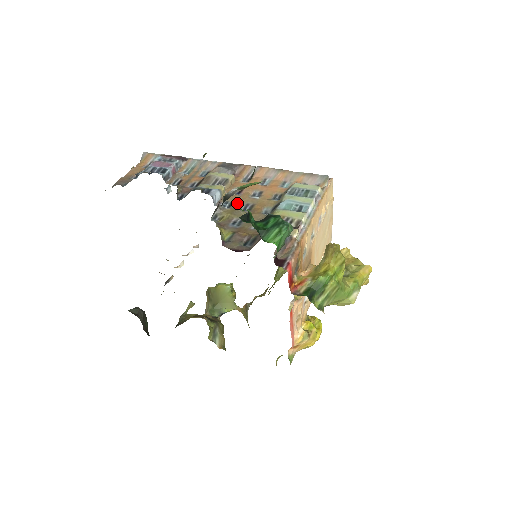
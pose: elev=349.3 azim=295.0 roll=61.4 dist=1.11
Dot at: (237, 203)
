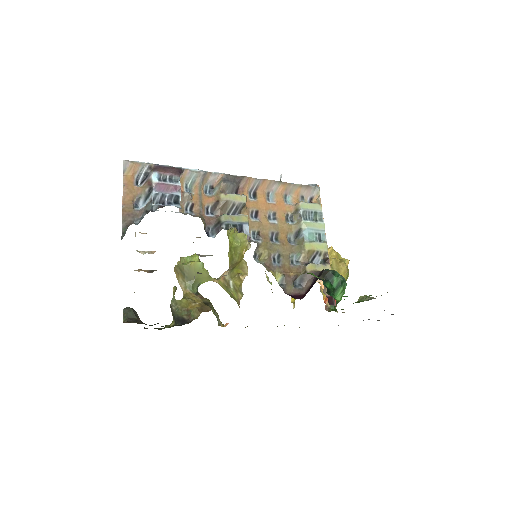
Dot at: (263, 232)
